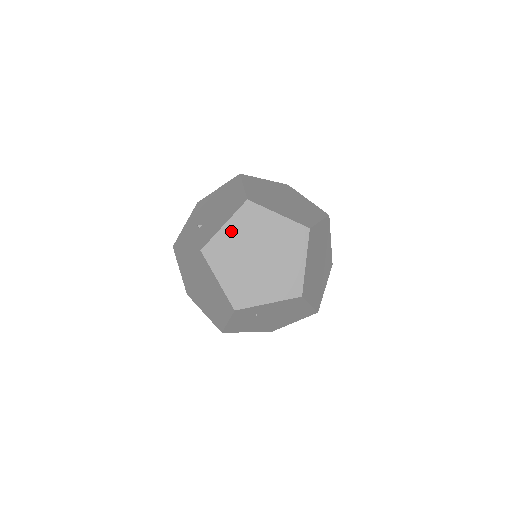
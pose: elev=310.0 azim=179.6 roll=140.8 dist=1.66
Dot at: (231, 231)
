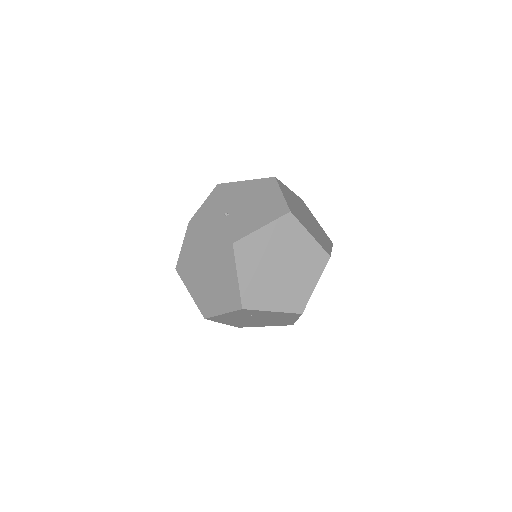
Dot at: (266, 235)
